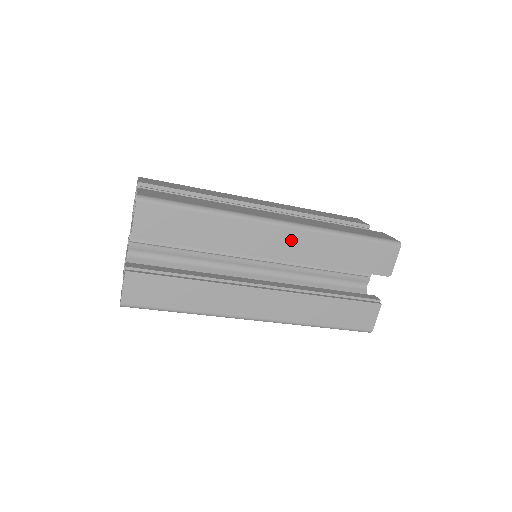
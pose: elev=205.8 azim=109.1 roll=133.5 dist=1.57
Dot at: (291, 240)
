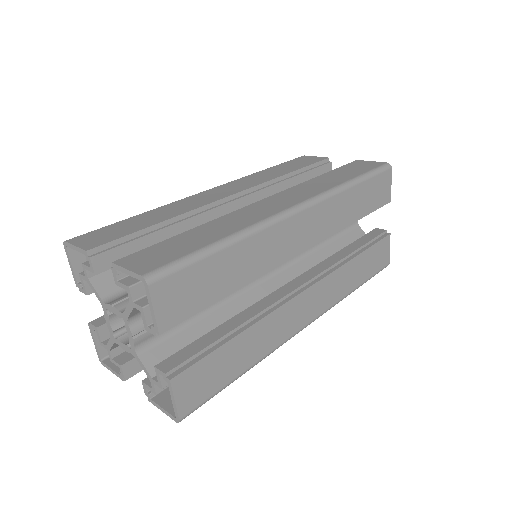
Dot at: (313, 221)
